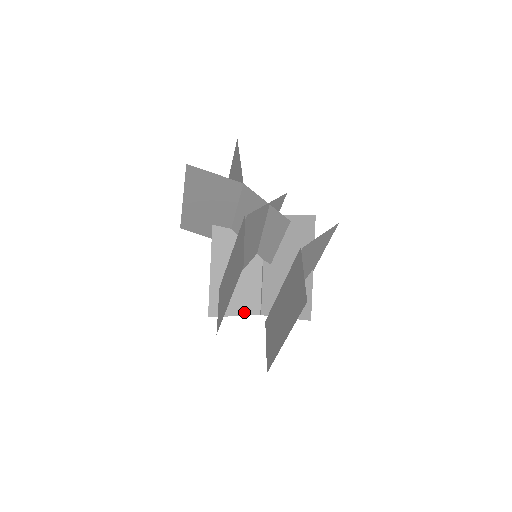
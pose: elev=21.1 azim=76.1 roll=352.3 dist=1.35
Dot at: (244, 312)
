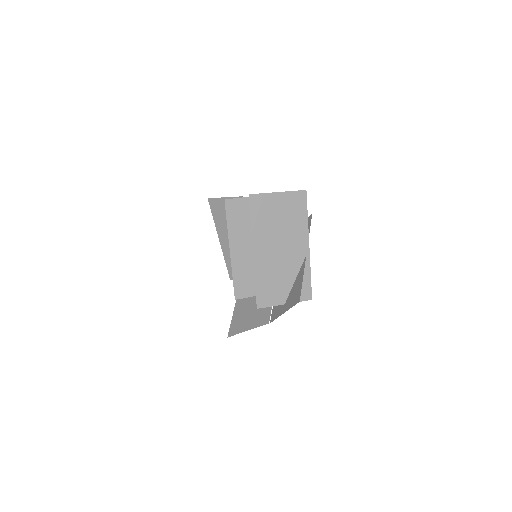
Dot at: (256, 325)
